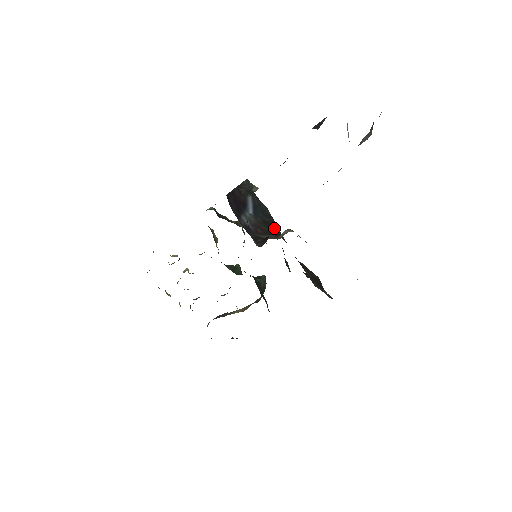
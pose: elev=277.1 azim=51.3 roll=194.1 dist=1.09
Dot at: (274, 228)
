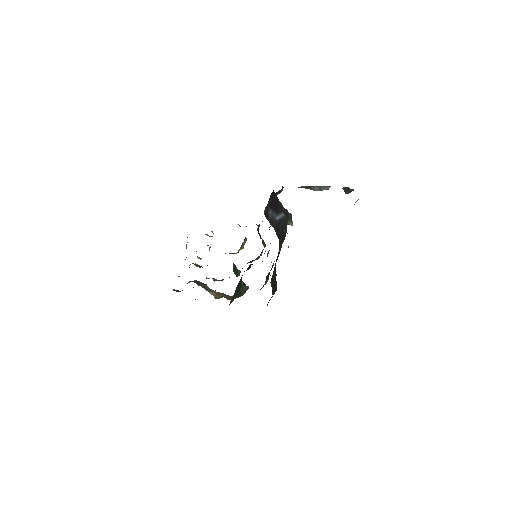
Dot at: (280, 237)
